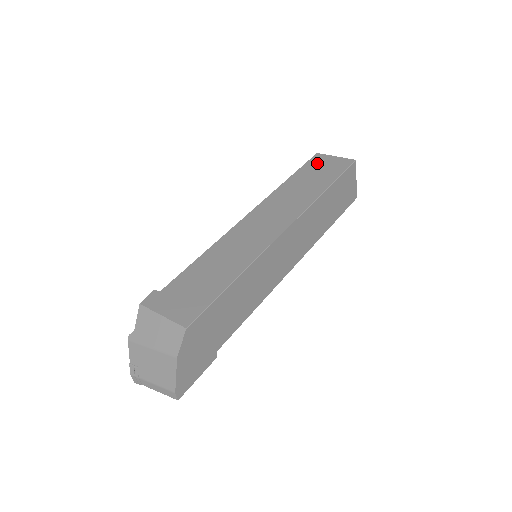
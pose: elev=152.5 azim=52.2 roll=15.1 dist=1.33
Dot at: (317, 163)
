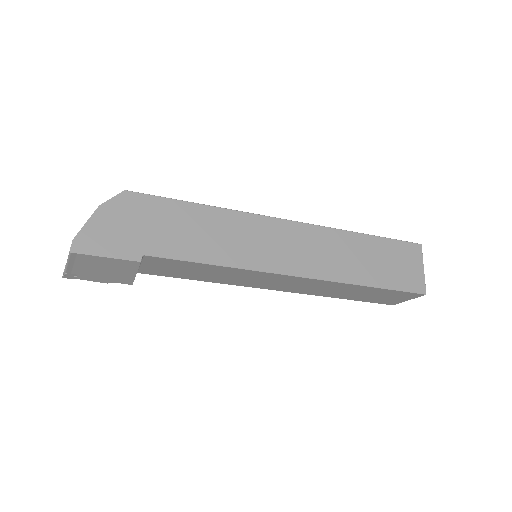
Dot at: occluded
